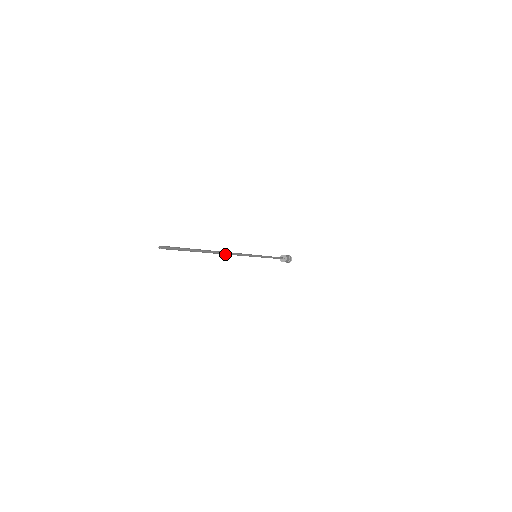
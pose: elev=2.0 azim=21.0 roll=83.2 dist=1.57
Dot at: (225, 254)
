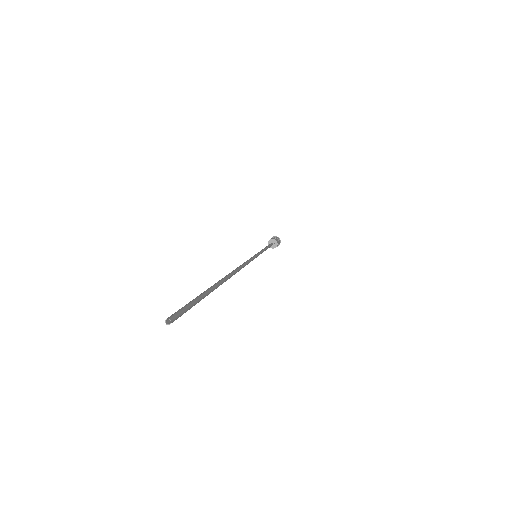
Dot at: occluded
